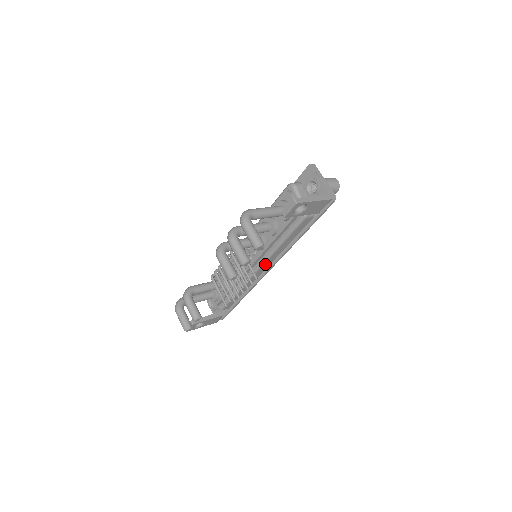
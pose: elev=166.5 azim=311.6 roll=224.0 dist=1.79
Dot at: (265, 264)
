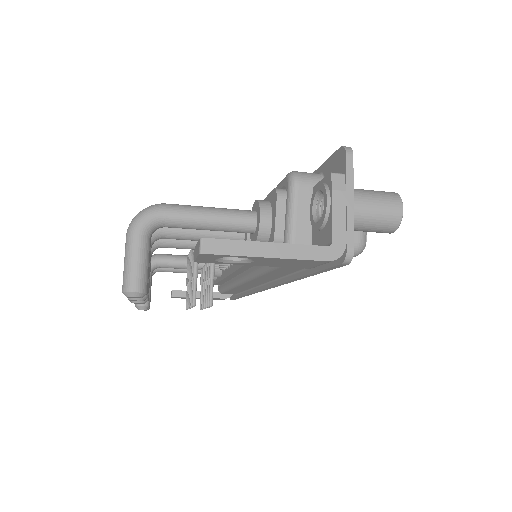
Dot at: (252, 281)
